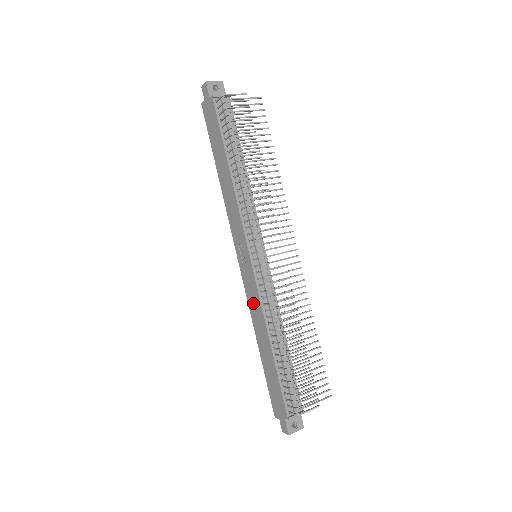
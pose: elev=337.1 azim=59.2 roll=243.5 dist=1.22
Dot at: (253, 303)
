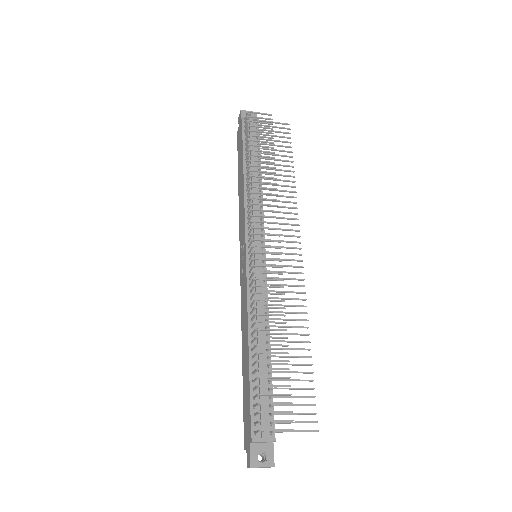
Dot at: (243, 303)
